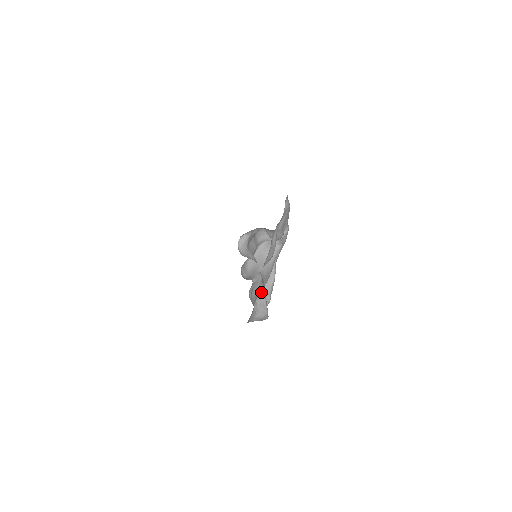
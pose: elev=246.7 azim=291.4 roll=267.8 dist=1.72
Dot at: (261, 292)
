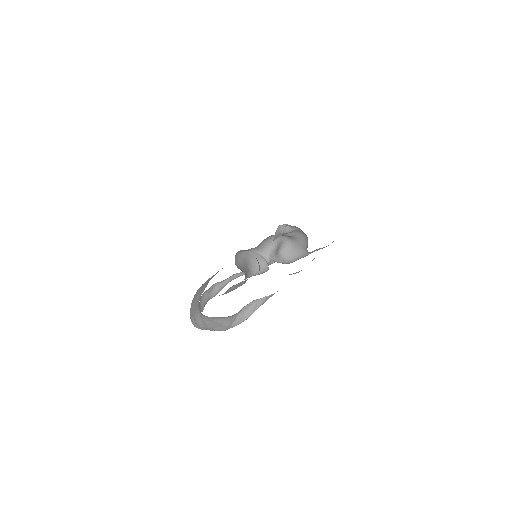
Dot at: (267, 297)
